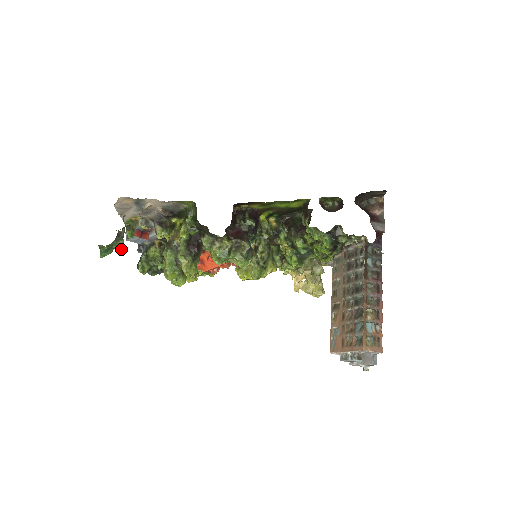
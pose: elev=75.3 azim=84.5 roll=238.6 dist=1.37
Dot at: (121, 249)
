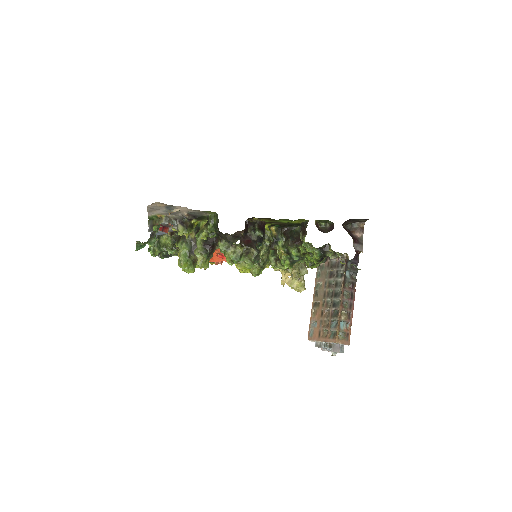
Dot at: occluded
